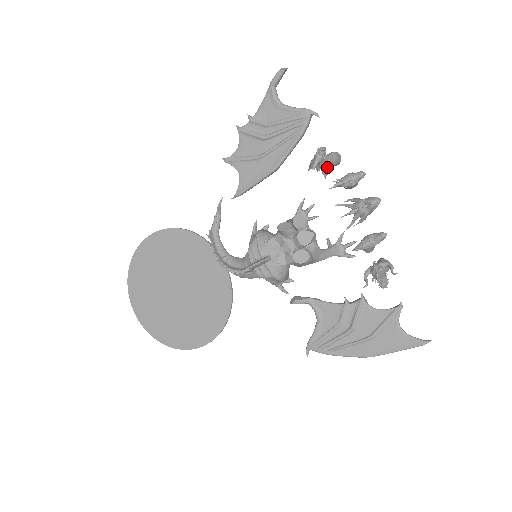
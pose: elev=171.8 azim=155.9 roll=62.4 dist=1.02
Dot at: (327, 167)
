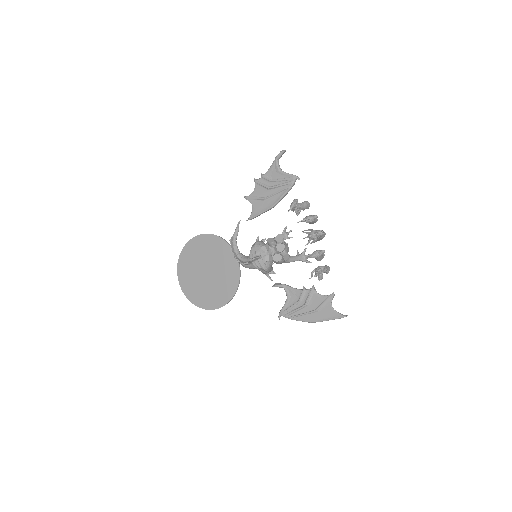
Dot at: (299, 210)
